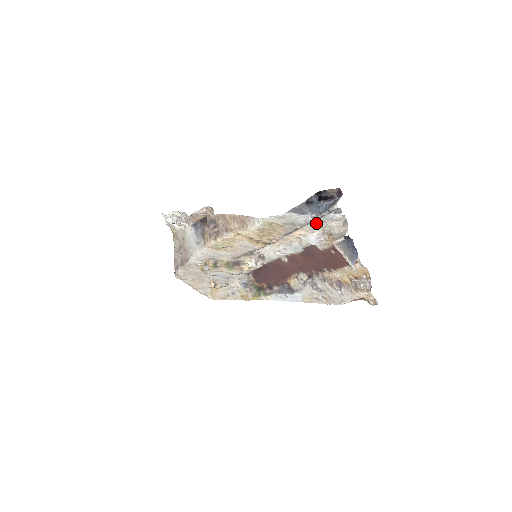
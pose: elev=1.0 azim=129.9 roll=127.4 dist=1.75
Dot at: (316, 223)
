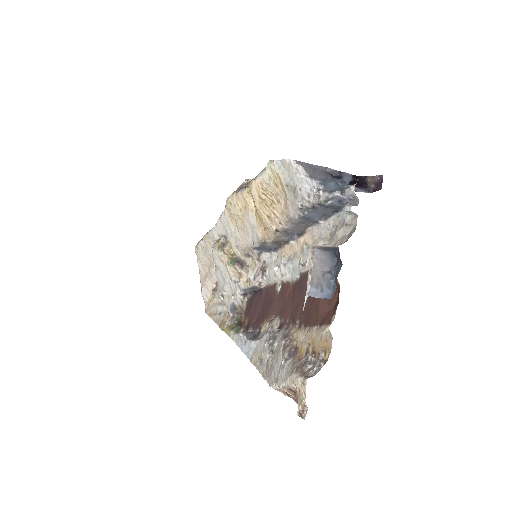
Dot at: (329, 230)
